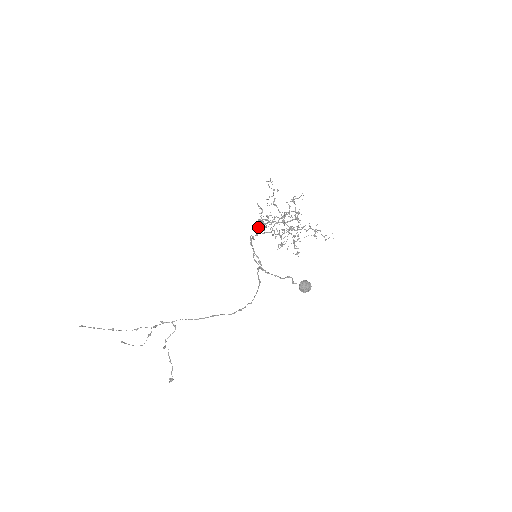
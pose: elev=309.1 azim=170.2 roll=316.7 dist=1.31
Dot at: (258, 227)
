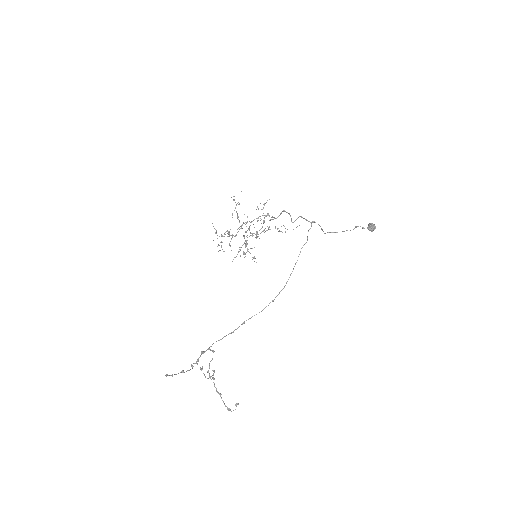
Dot at: occluded
